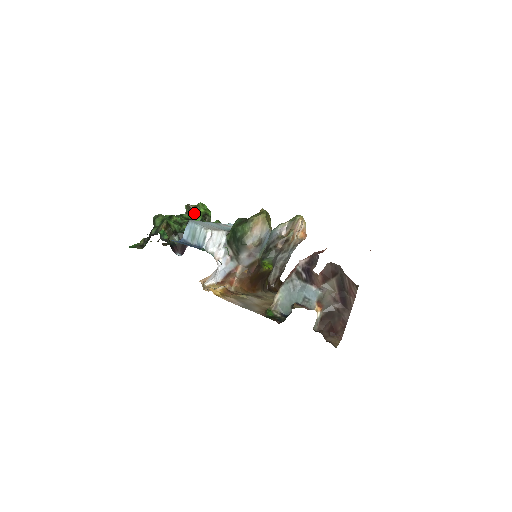
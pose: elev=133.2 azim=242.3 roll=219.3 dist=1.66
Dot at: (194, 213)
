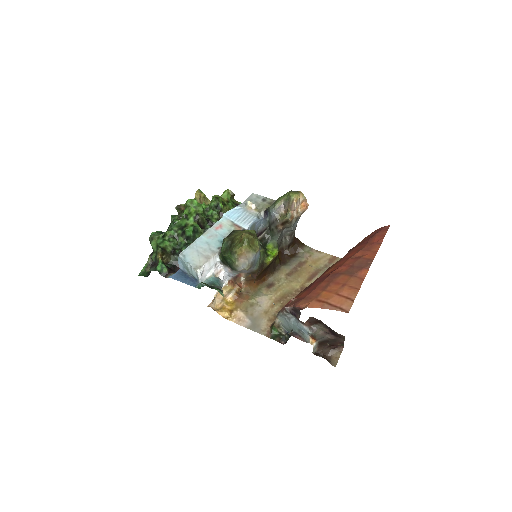
Dot at: (185, 219)
